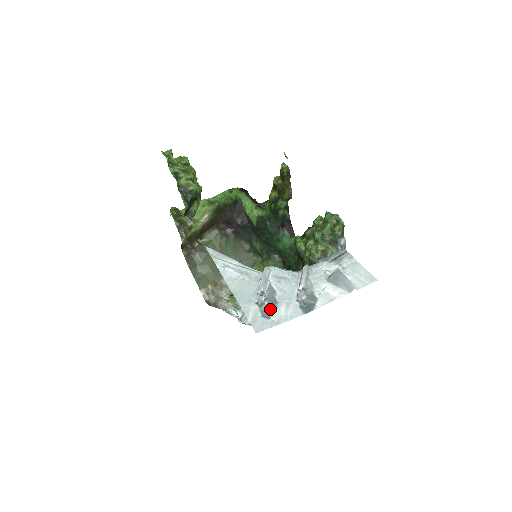
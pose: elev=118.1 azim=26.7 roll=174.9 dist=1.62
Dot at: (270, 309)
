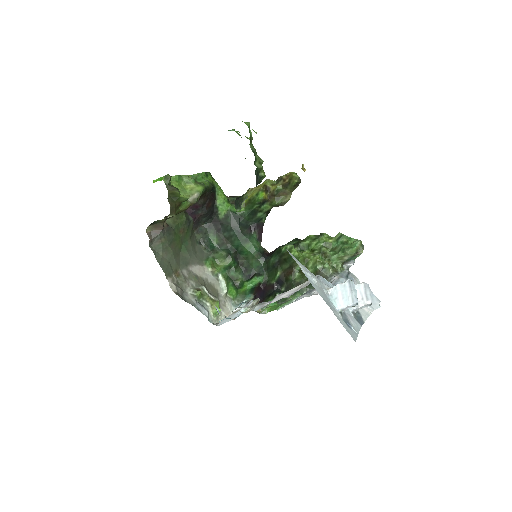
Dot at: (346, 319)
